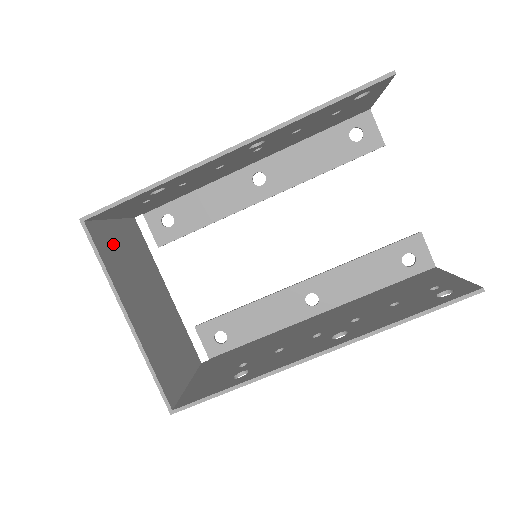
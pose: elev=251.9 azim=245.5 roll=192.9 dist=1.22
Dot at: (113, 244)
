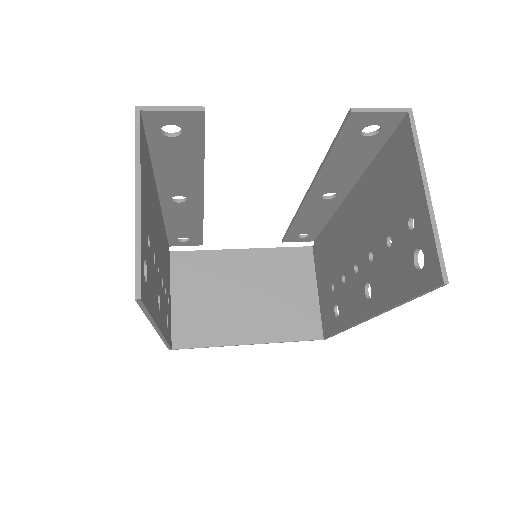
Dot at: (192, 318)
